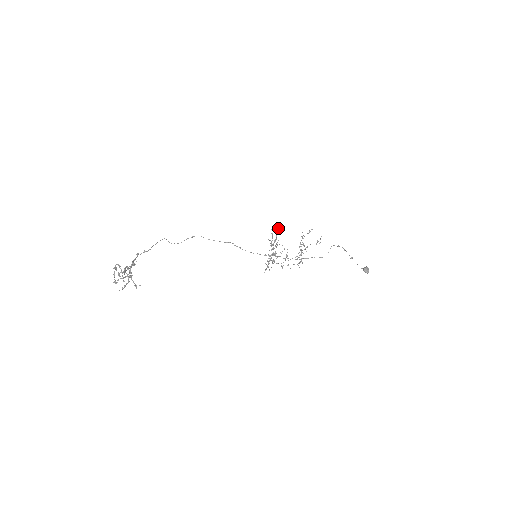
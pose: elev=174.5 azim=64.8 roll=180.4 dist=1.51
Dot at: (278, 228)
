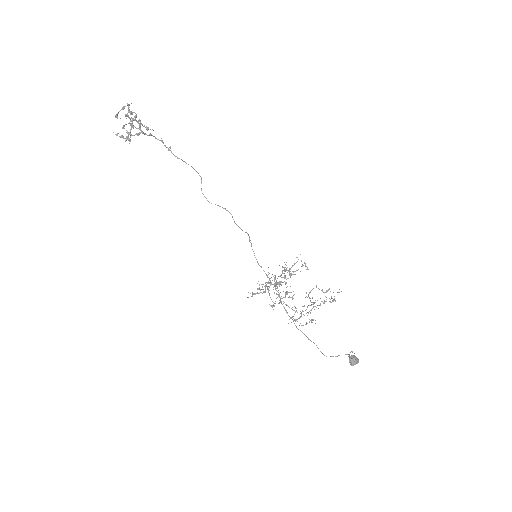
Dot at: (305, 266)
